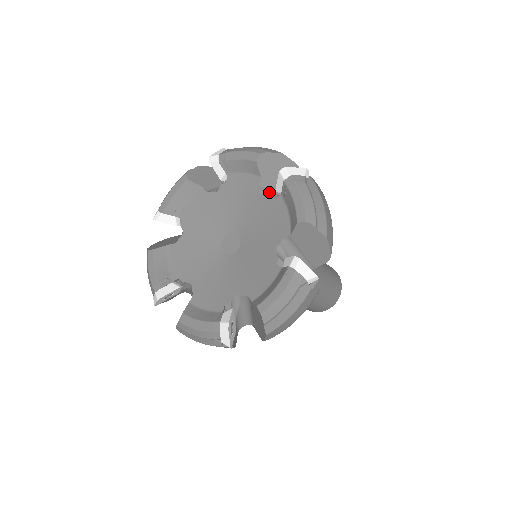
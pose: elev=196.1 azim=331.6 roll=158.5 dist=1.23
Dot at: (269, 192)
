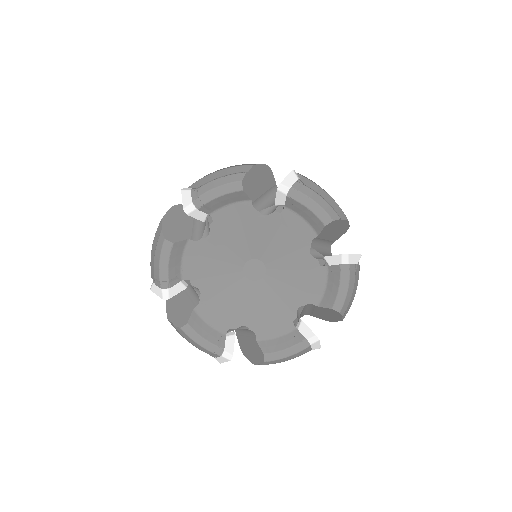
Dot at: (315, 248)
